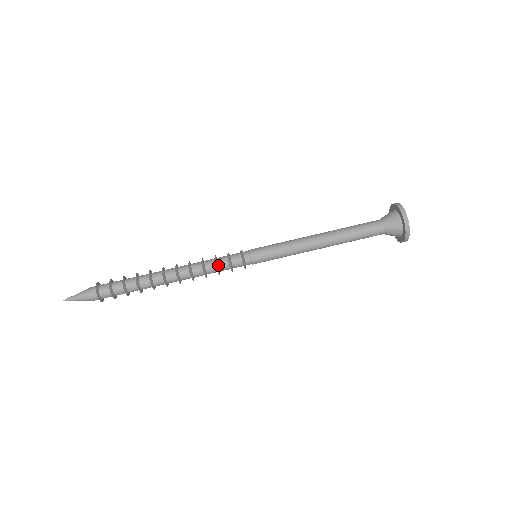
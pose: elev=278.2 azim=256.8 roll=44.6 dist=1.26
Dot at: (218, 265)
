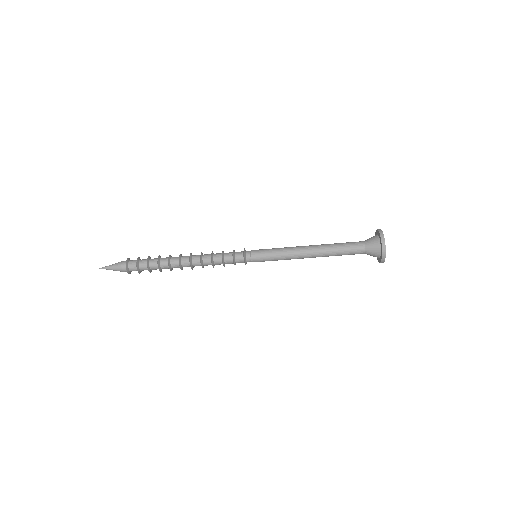
Dot at: (224, 260)
